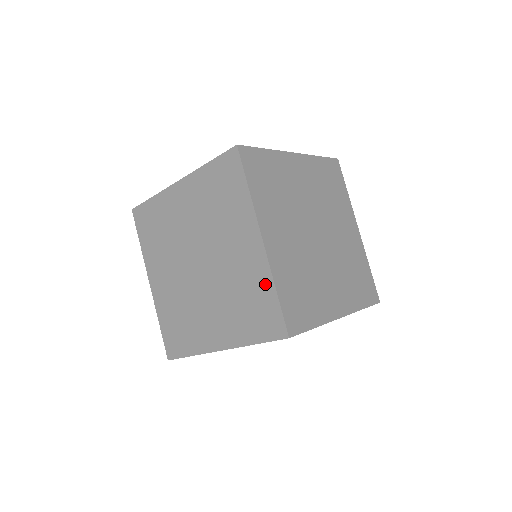
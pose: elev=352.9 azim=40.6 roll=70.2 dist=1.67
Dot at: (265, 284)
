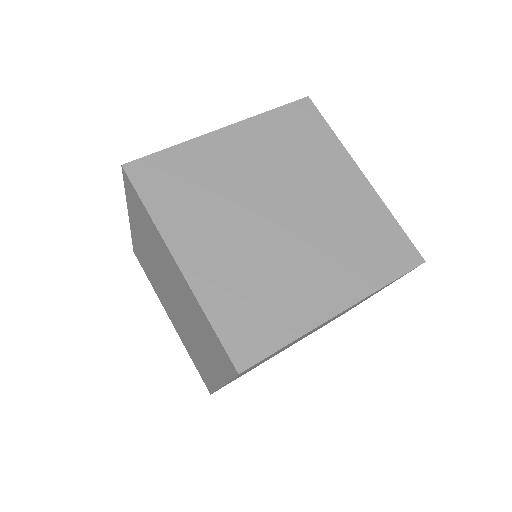
Dot at: (201, 313)
